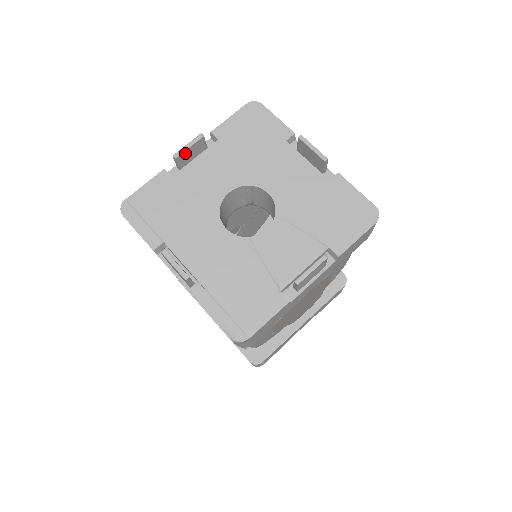
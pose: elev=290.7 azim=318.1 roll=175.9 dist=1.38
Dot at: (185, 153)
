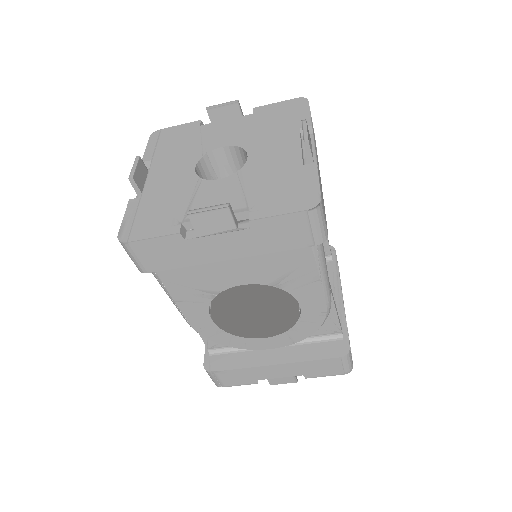
Dot at: (218, 110)
